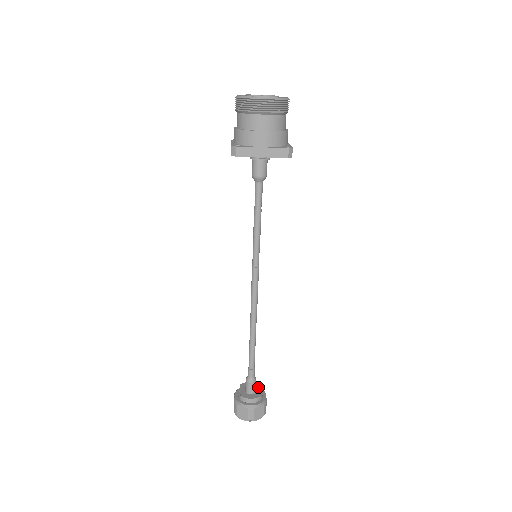
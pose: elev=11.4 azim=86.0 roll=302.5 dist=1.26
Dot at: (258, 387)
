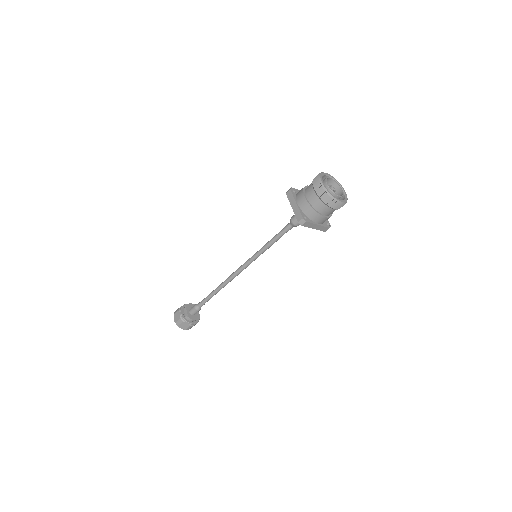
Dot at: occluded
